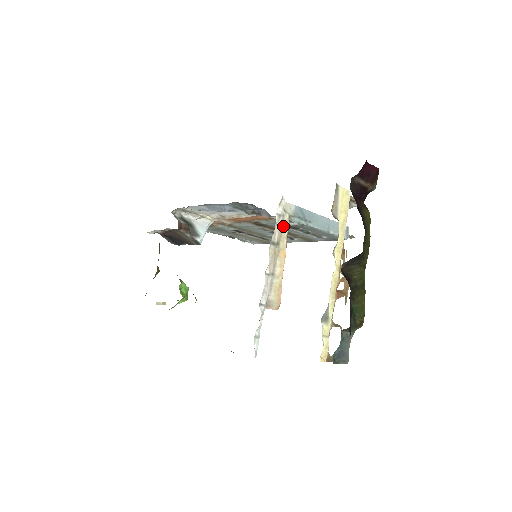
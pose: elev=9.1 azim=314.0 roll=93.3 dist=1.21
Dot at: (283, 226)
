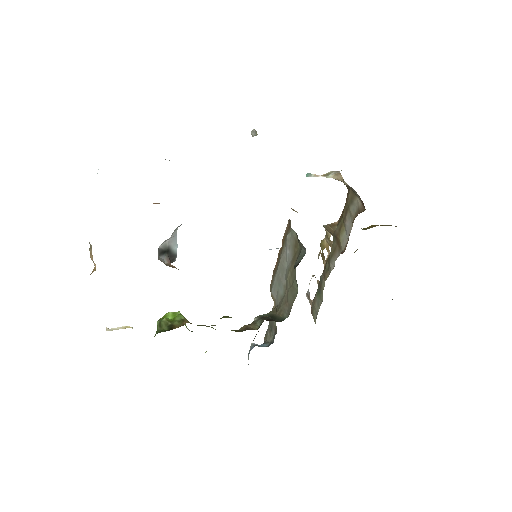
Dot at: occluded
